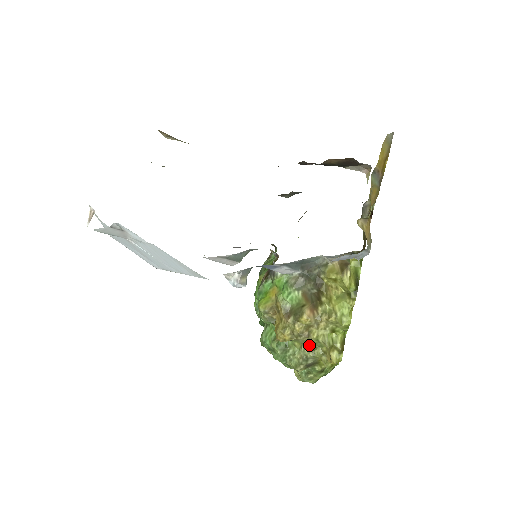
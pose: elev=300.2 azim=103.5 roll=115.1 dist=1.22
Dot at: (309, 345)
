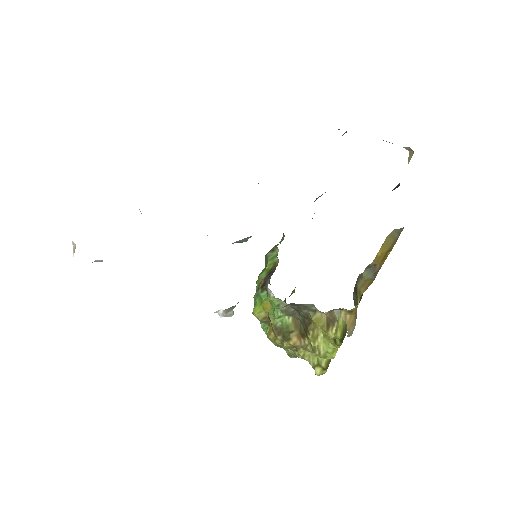
Dot at: occluded
